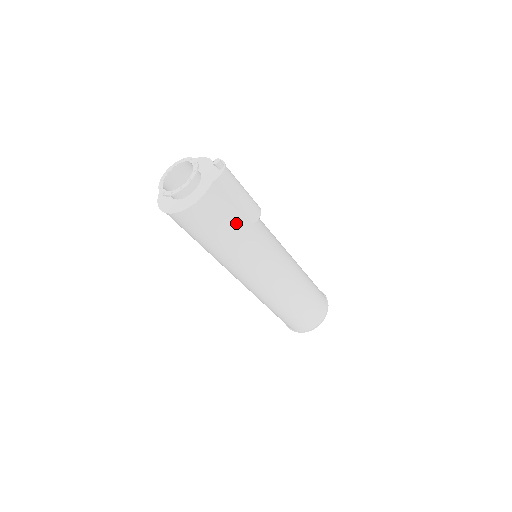
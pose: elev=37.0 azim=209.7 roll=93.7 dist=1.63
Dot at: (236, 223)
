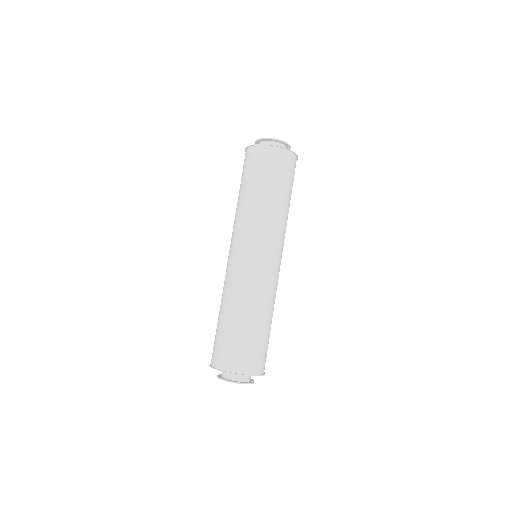
Dot at: occluded
